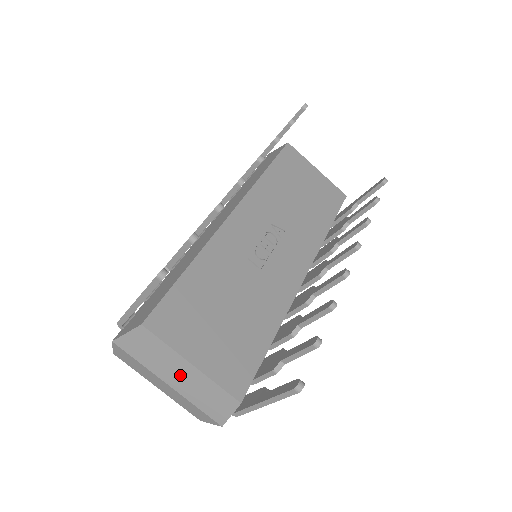
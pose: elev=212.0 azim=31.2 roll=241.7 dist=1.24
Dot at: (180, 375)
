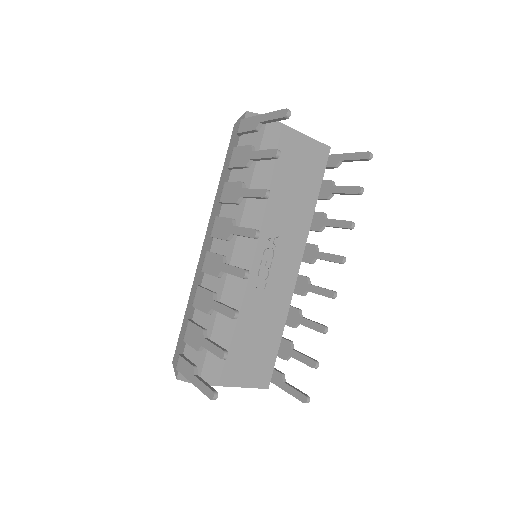
Dot at: occluded
